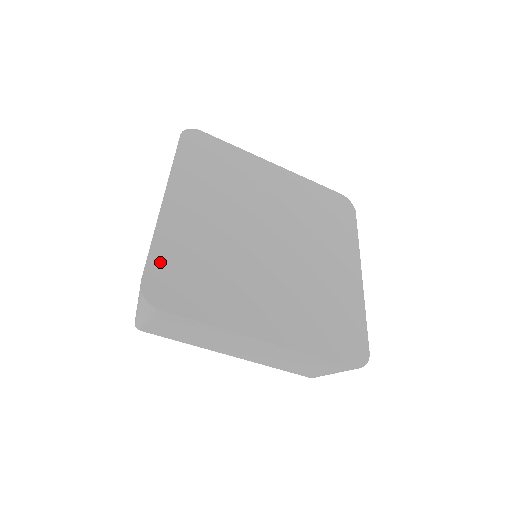
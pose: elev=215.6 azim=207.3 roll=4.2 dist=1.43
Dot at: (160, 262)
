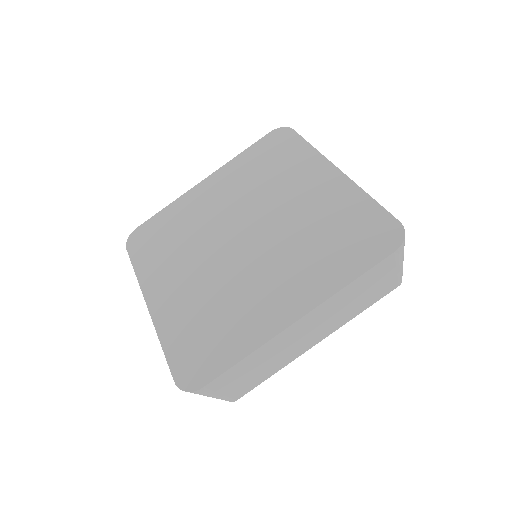
Dot at: (177, 353)
